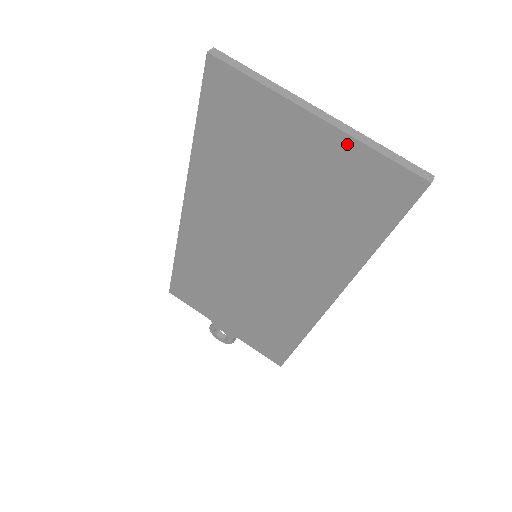
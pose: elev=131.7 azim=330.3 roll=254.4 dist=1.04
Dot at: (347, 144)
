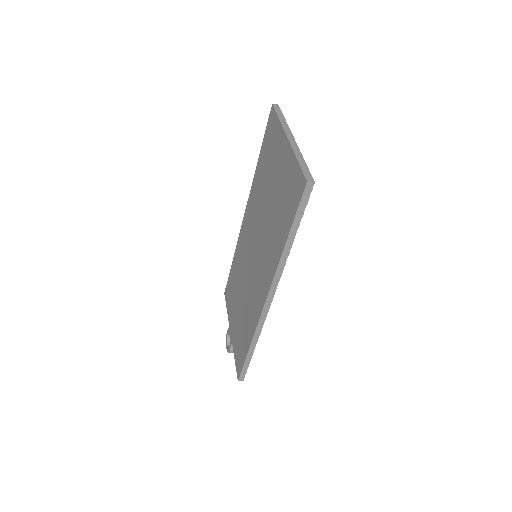
Dot at: (291, 156)
